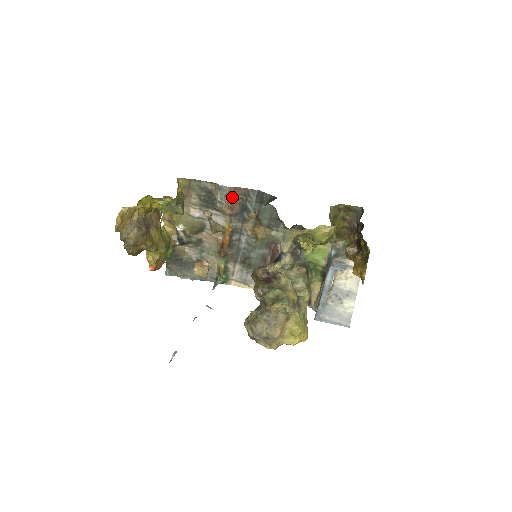
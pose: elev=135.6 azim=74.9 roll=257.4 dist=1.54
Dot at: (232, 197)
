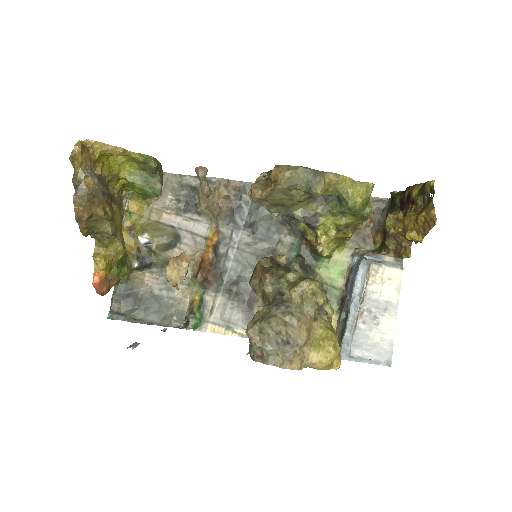
Dot at: (223, 193)
